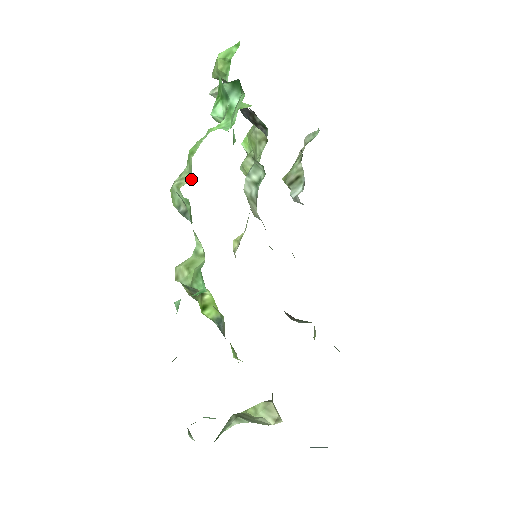
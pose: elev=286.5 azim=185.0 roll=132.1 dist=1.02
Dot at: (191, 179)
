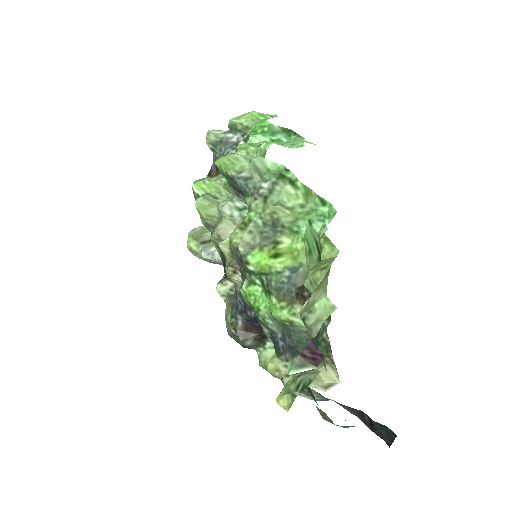
Dot at: occluded
